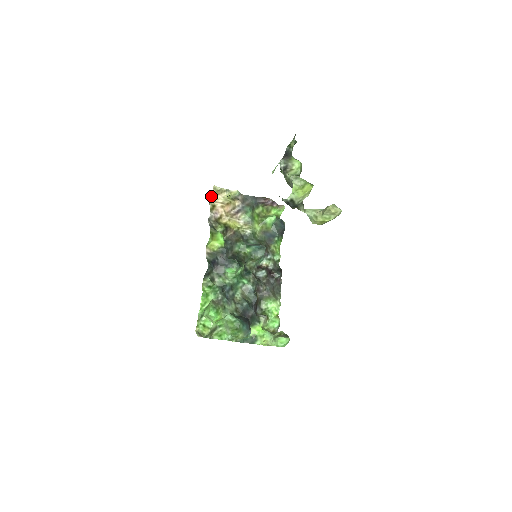
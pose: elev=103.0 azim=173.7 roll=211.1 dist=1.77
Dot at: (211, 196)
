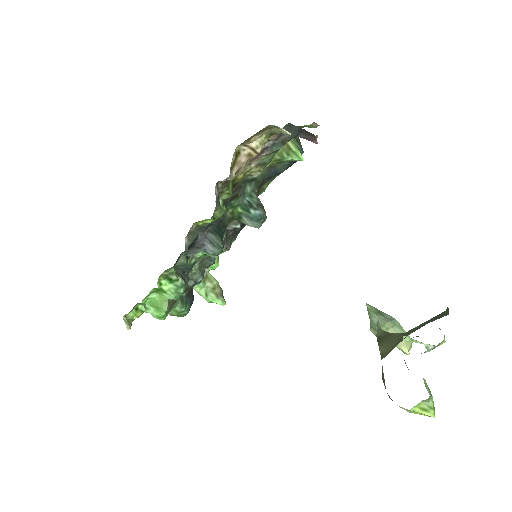
Dot at: (245, 140)
